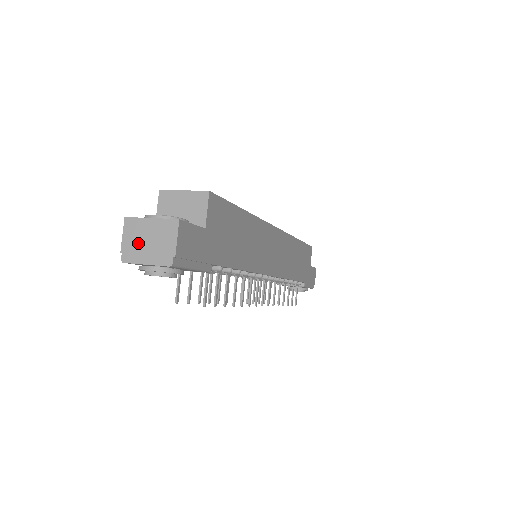
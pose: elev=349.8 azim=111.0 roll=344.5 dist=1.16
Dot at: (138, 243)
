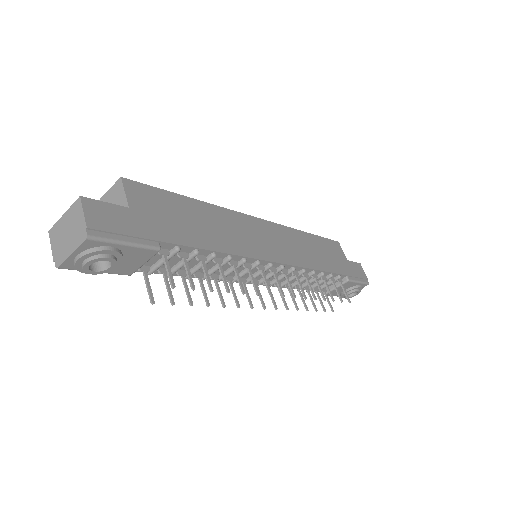
Dot at: (61, 242)
